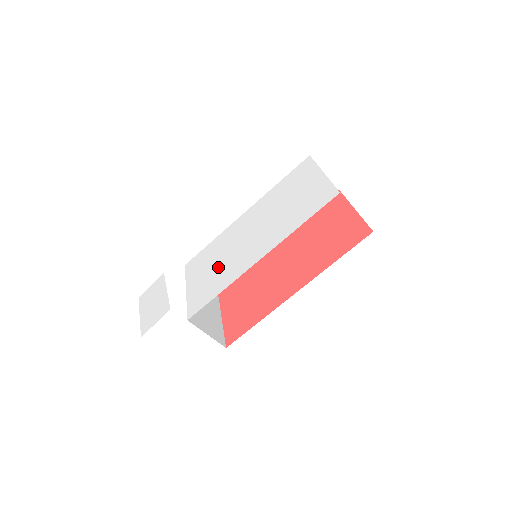
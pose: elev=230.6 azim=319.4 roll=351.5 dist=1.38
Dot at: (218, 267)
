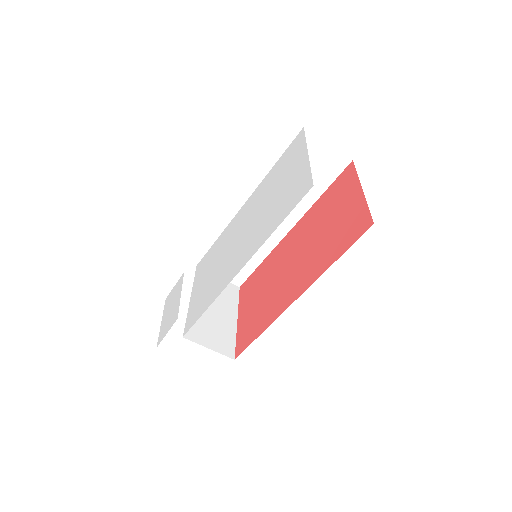
Dot at: (213, 274)
